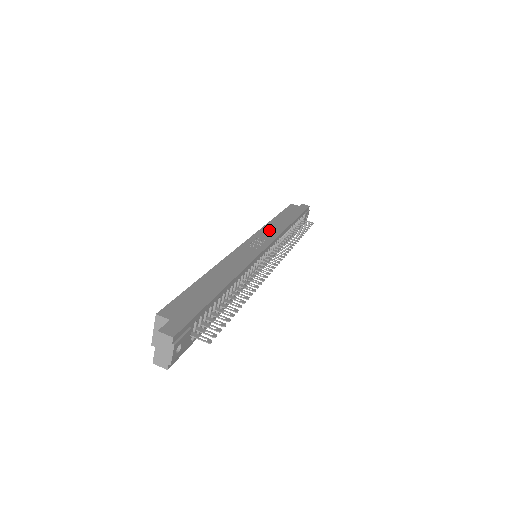
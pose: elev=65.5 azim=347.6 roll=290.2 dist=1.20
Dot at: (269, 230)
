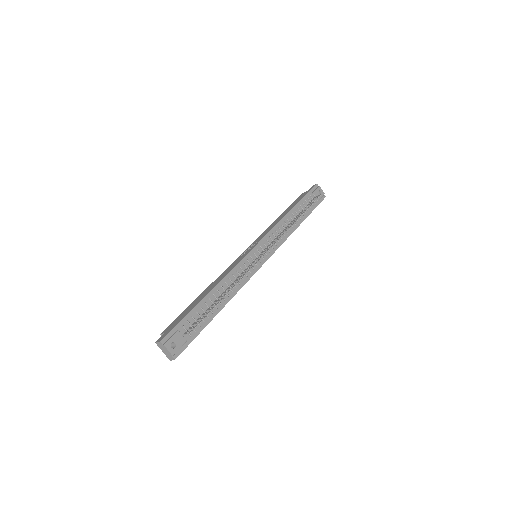
Dot at: (266, 231)
